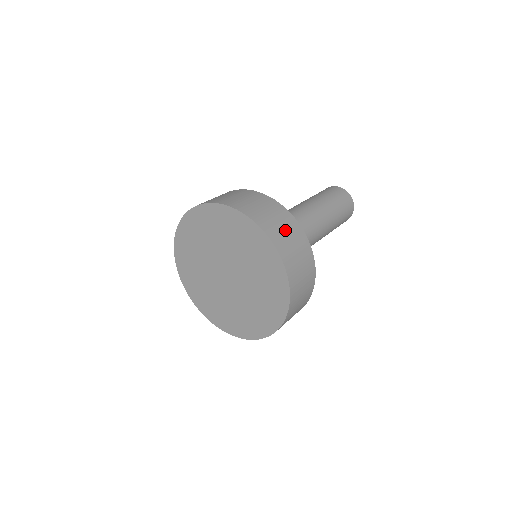
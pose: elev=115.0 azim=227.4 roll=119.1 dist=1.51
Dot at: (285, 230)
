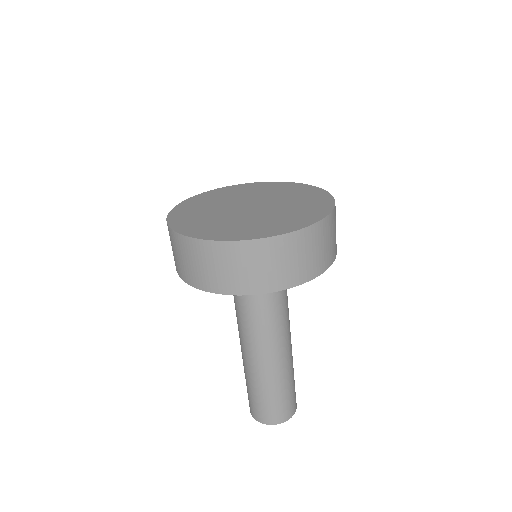
Dot at: occluded
